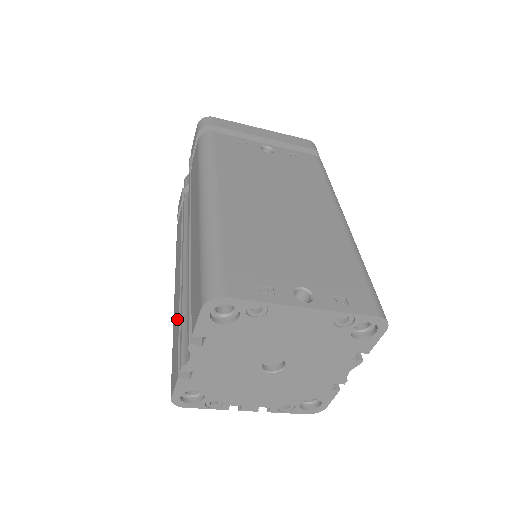
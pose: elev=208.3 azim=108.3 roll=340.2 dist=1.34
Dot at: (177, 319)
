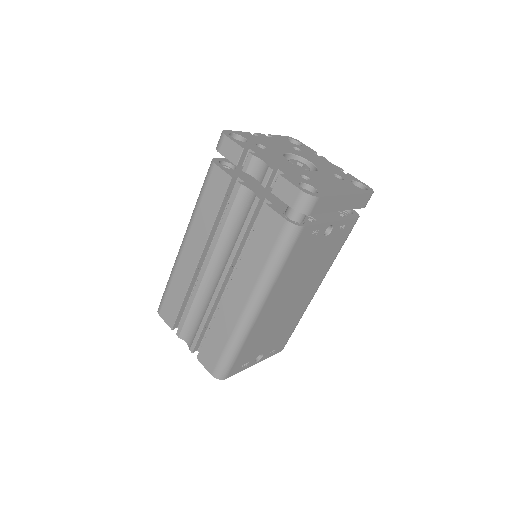
Dot at: (183, 289)
